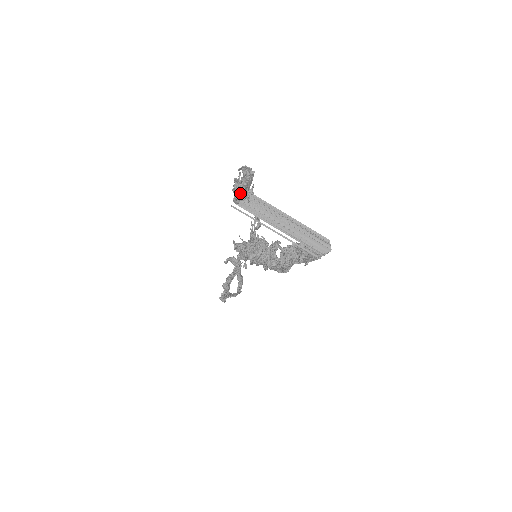
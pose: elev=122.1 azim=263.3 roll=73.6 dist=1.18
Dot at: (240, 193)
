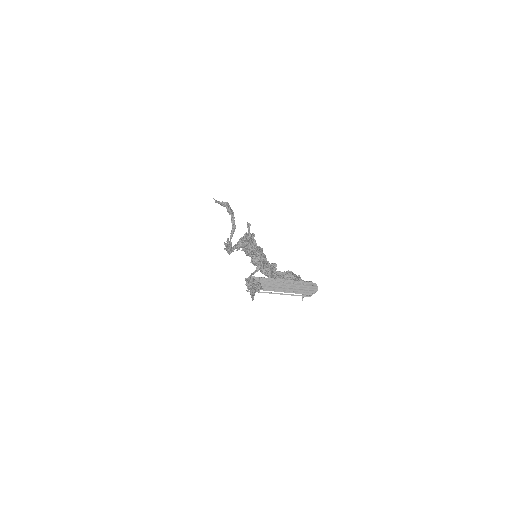
Dot at: (254, 295)
